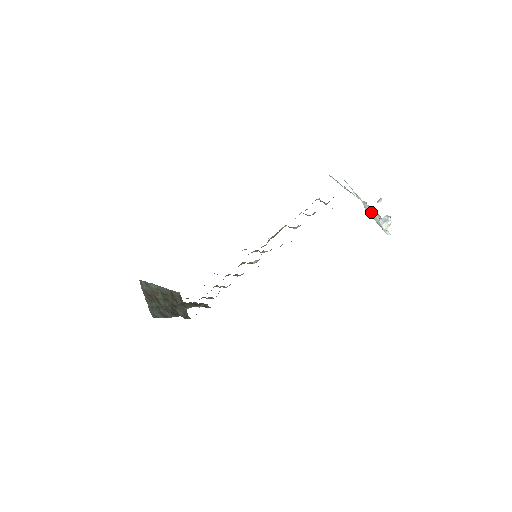
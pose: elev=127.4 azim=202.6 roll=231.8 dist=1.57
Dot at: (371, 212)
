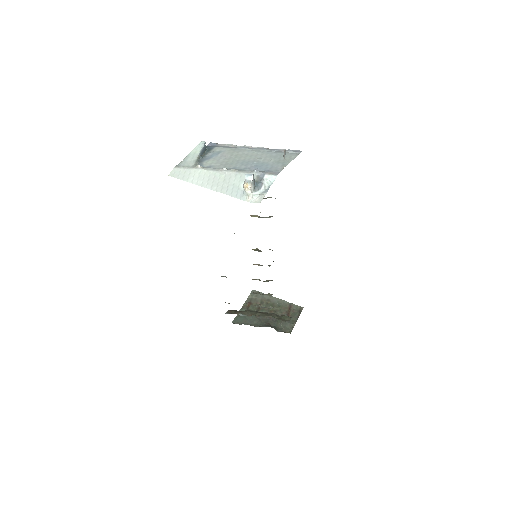
Dot at: (206, 176)
